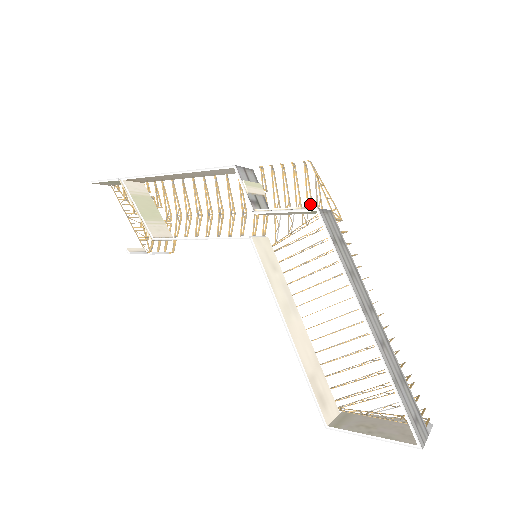
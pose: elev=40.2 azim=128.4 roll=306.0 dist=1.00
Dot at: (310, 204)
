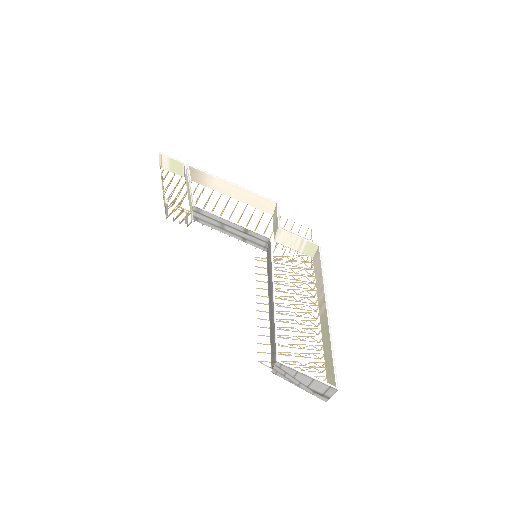
Dot at: occluded
